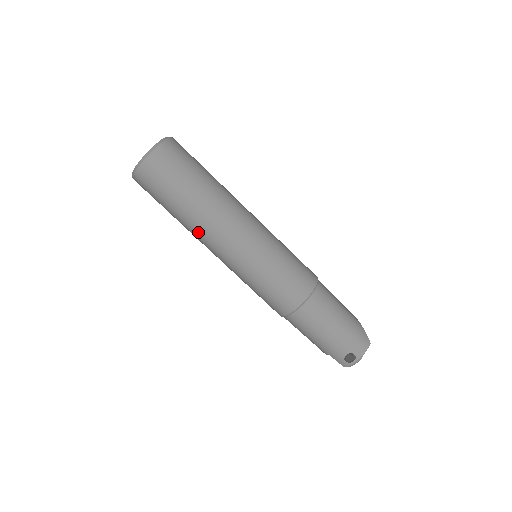
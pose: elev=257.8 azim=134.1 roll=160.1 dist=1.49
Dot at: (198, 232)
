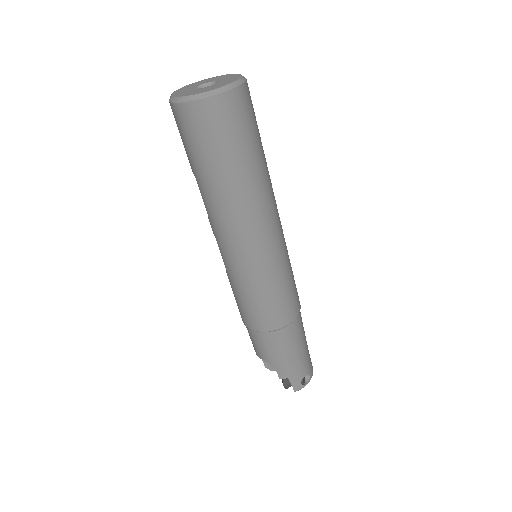
Dot at: (246, 206)
